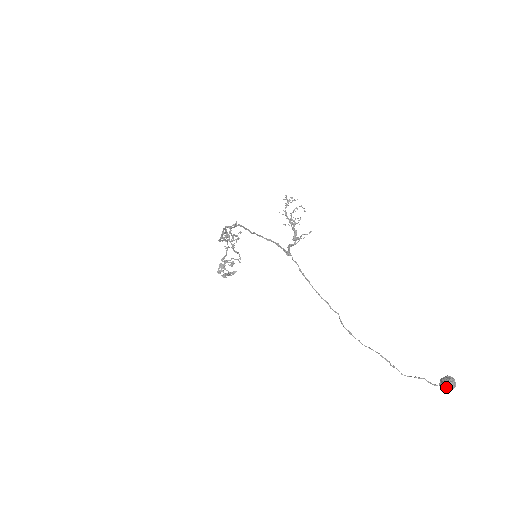
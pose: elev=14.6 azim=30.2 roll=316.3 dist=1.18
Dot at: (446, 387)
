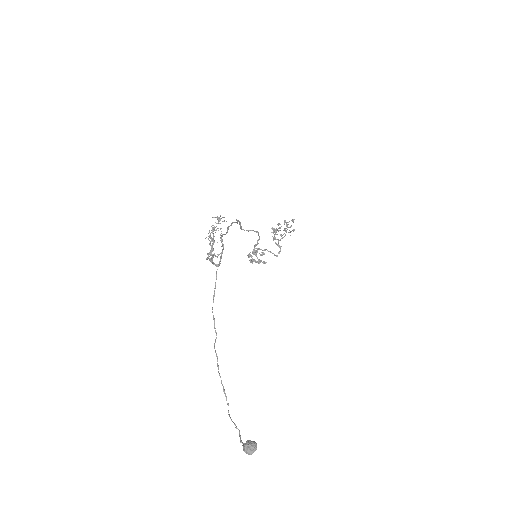
Dot at: (243, 449)
